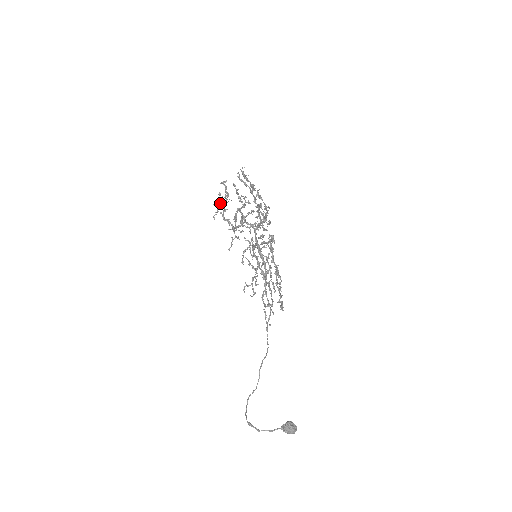
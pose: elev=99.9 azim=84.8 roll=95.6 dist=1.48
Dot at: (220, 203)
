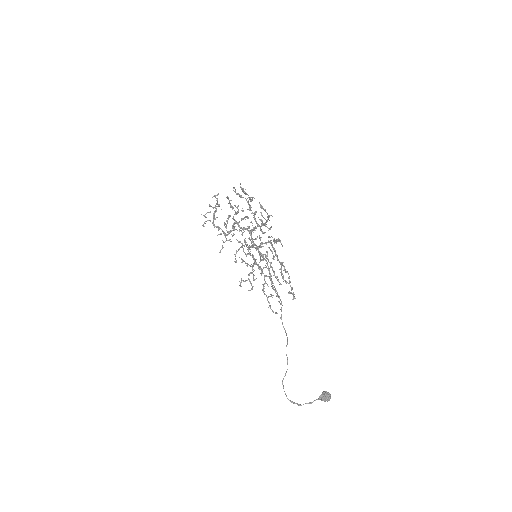
Dot at: occluded
